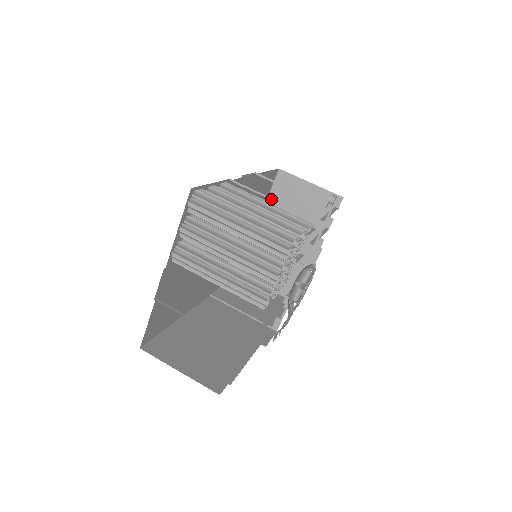
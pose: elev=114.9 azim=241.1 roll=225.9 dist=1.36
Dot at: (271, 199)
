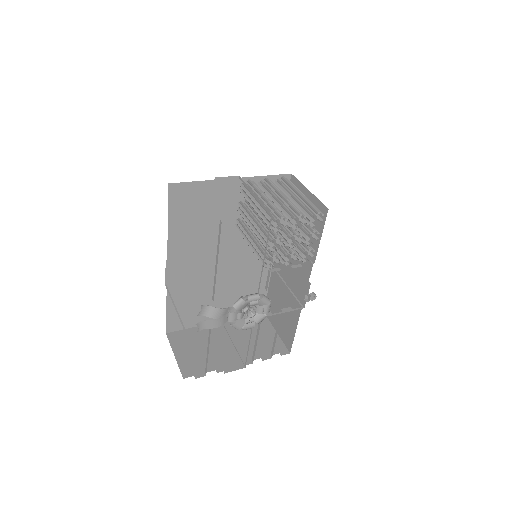
Dot at: occluded
